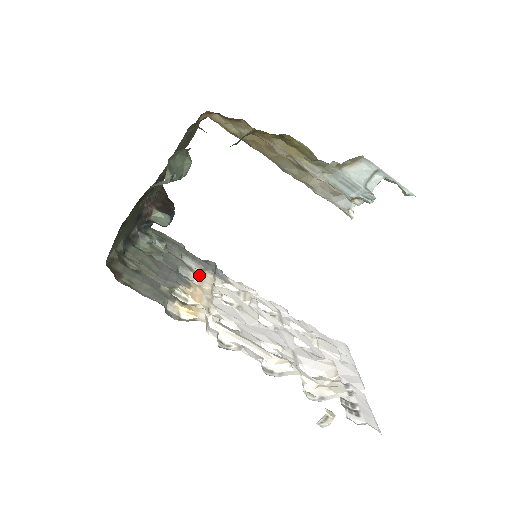
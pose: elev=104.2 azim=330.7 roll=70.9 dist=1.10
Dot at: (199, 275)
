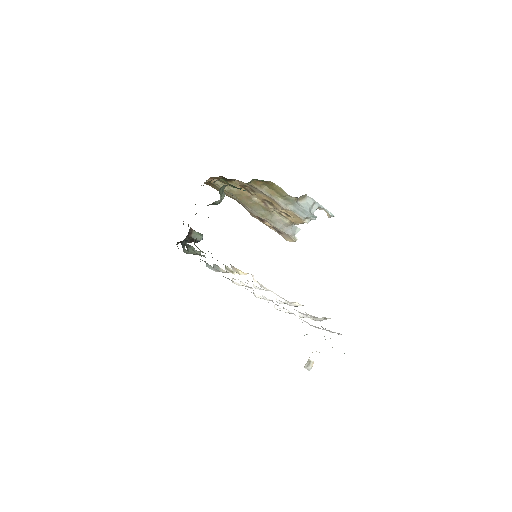
Dot at: (224, 270)
